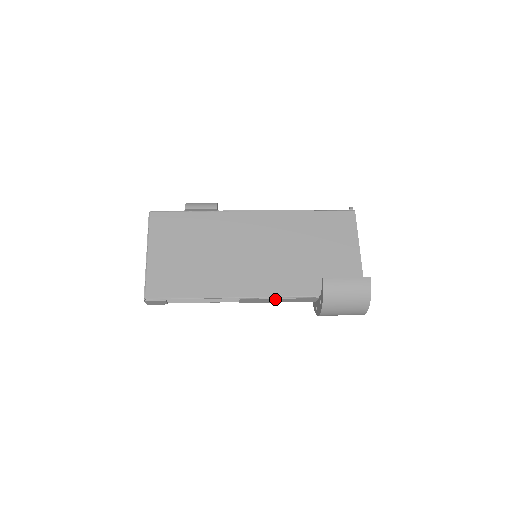
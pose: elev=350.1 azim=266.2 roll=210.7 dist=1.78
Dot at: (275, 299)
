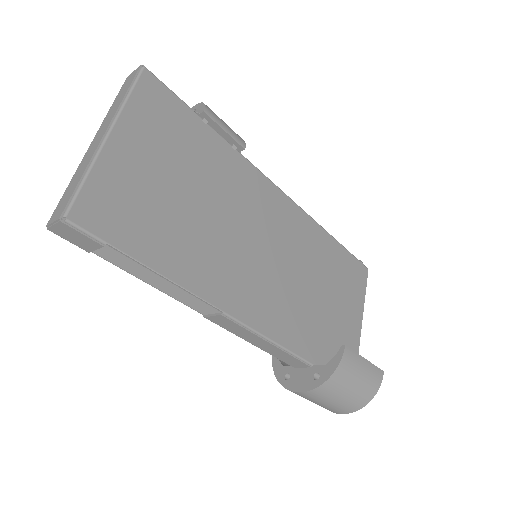
Dot at: (263, 340)
